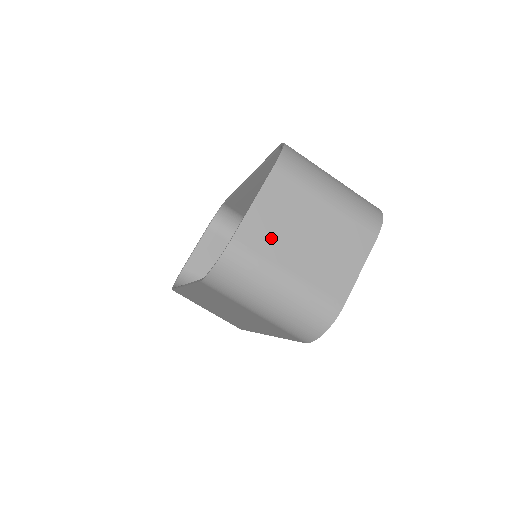
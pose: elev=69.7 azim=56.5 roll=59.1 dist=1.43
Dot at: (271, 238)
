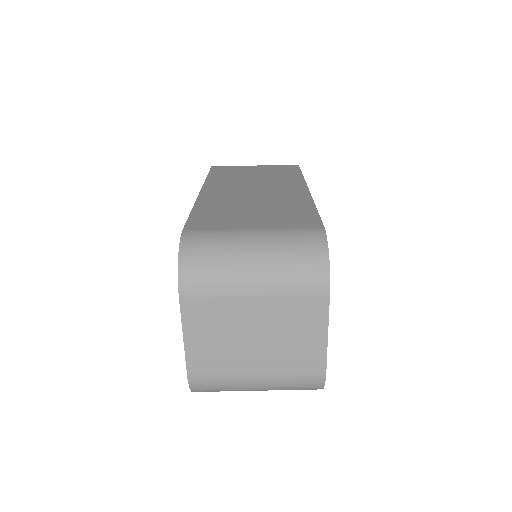
Dot at: (220, 358)
